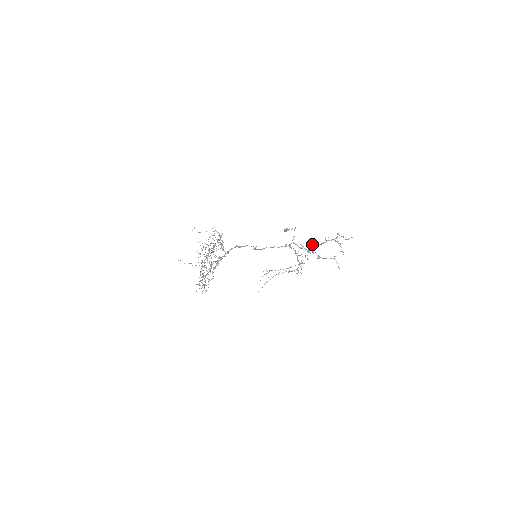
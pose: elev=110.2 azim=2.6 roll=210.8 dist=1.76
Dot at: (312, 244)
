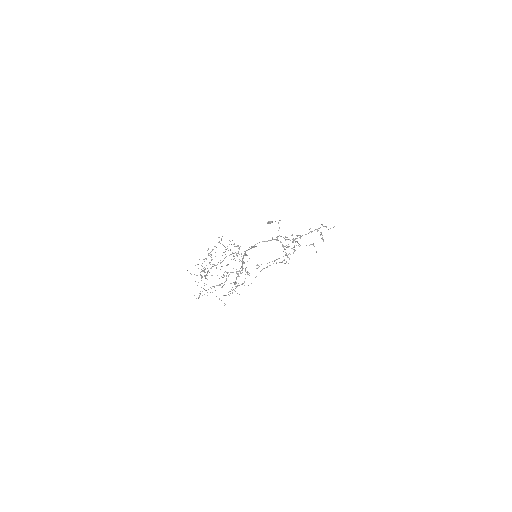
Dot at: (297, 235)
